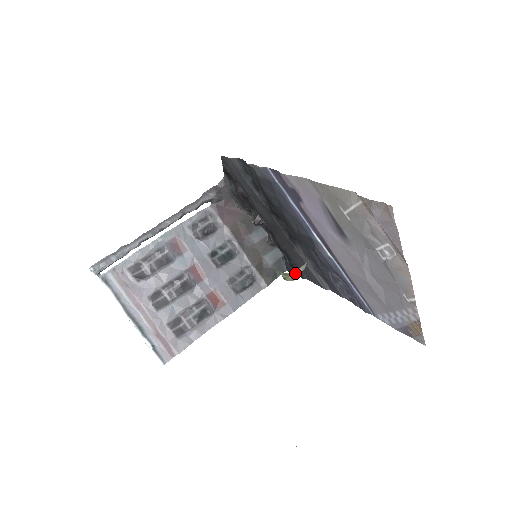
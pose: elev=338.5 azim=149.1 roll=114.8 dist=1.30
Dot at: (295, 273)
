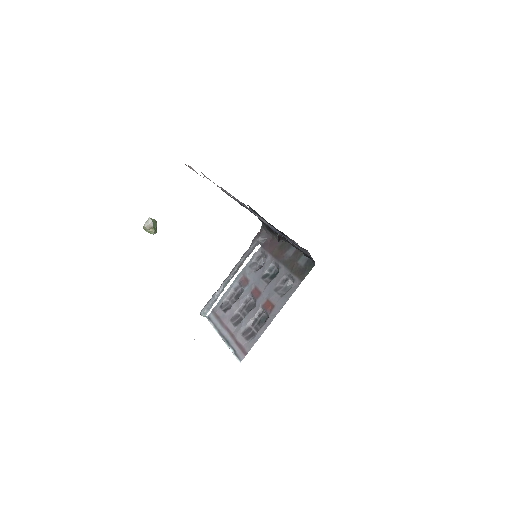
Dot at: (145, 226)
